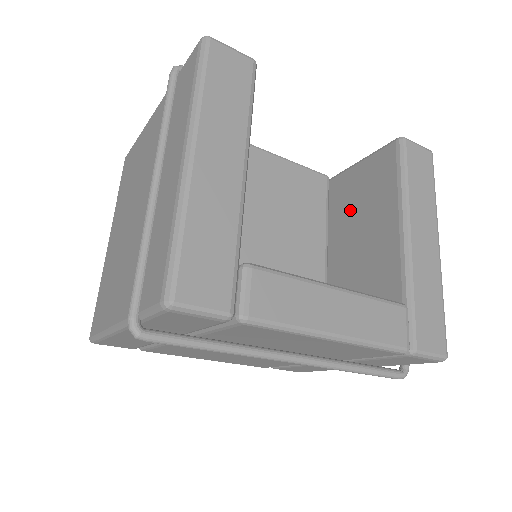
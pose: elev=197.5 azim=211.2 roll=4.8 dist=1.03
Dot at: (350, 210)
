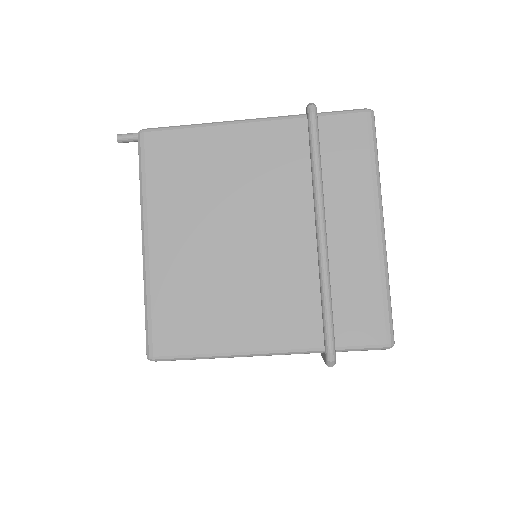
Dot at: occluded
